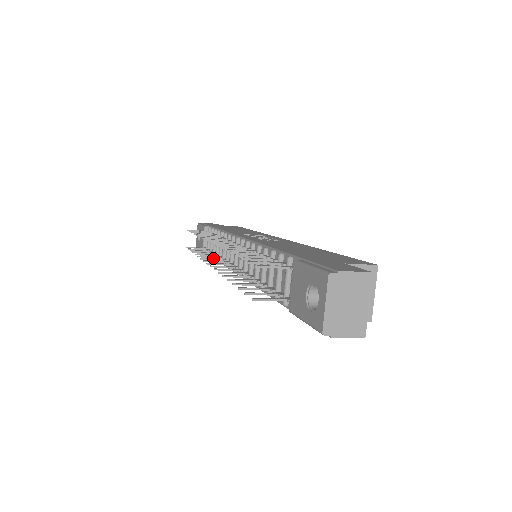
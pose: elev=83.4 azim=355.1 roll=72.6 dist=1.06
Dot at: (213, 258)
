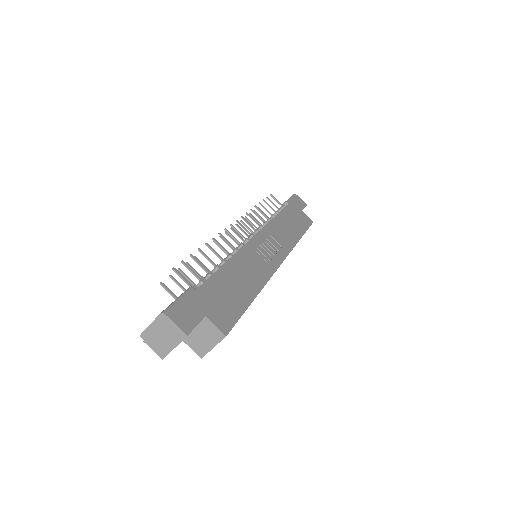
Dot at: occluded
